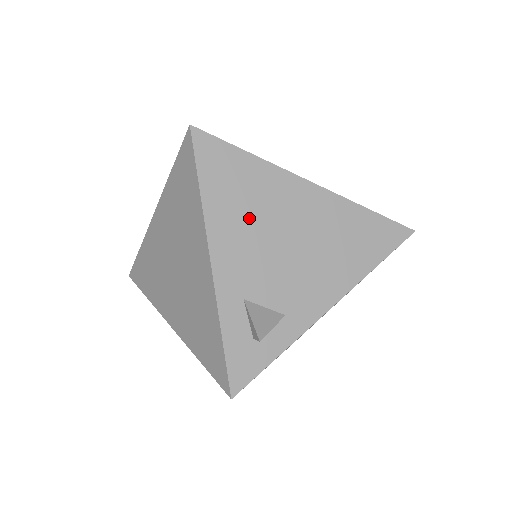
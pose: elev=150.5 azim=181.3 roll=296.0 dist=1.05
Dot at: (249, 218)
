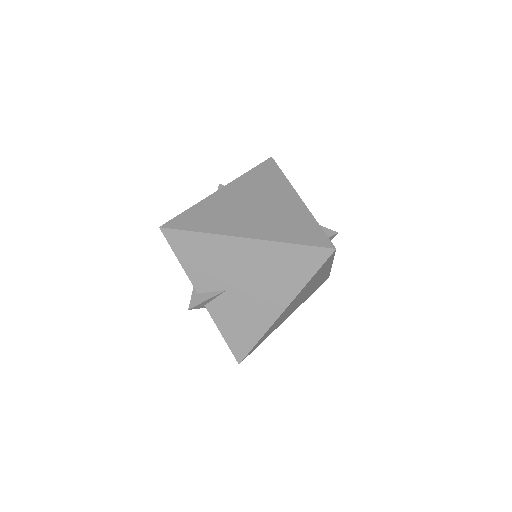
Dot at: occluded
